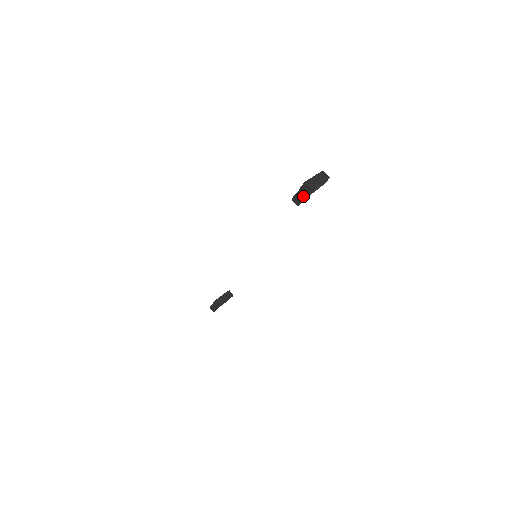
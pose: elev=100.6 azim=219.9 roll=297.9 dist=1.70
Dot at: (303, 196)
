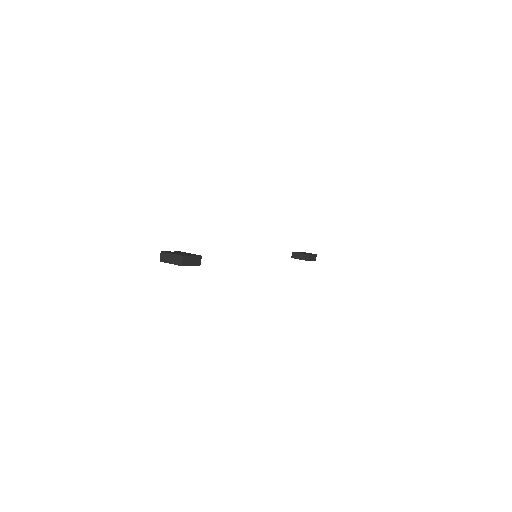
Dot at: occluded
